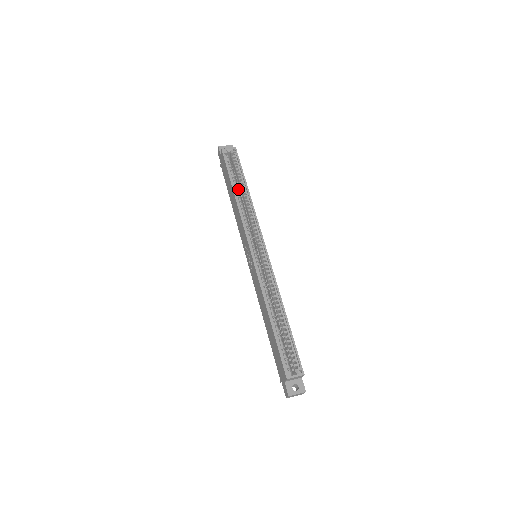
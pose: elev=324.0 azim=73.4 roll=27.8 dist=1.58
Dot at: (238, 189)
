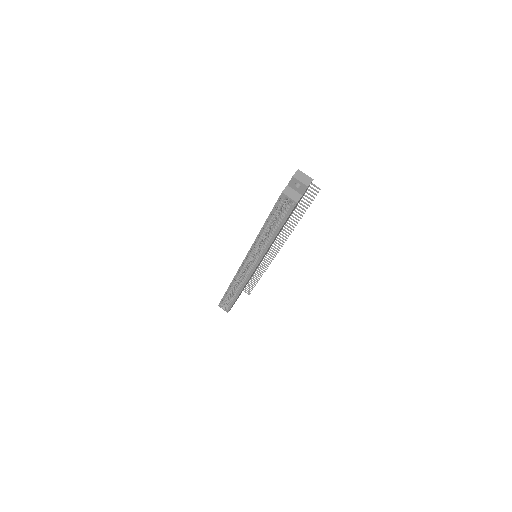
Dot at: (272, 225)
